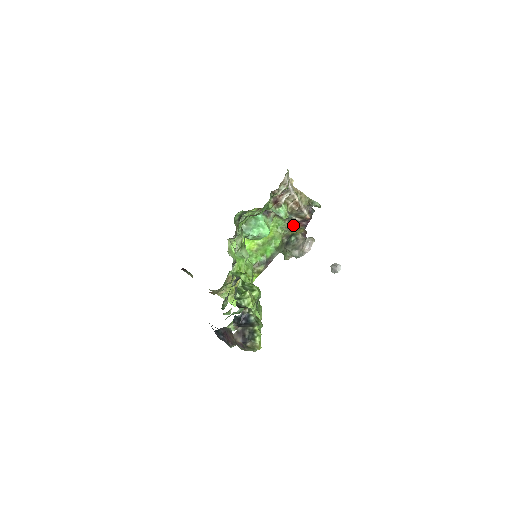
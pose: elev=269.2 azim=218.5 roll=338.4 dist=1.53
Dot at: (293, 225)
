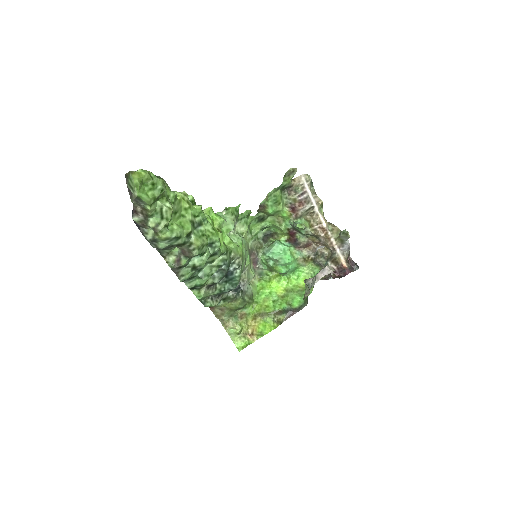
Dot at: (329, 276)
